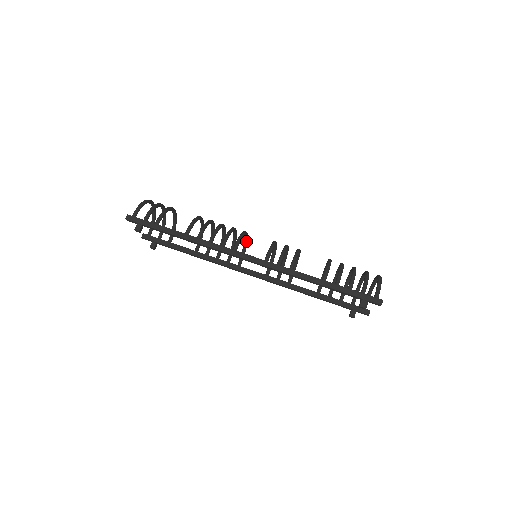
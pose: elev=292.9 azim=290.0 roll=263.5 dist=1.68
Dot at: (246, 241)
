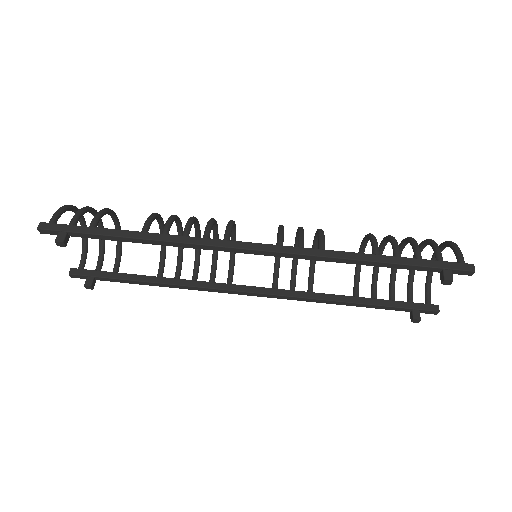
Dot at: occluded
